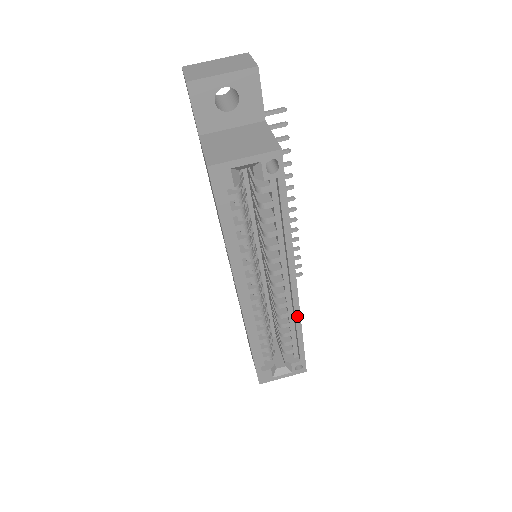
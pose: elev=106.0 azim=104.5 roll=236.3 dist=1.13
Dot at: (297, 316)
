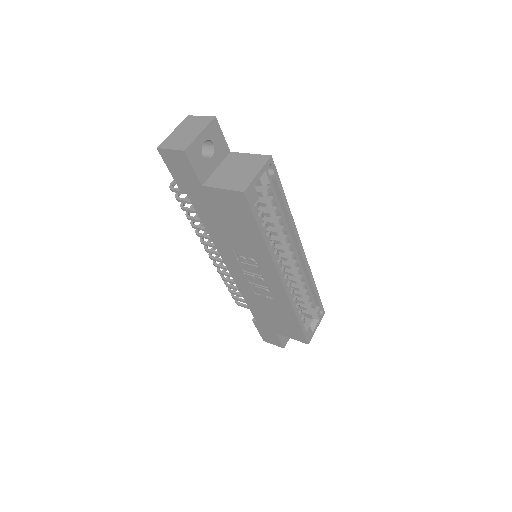
Dot at: (309, 272)
